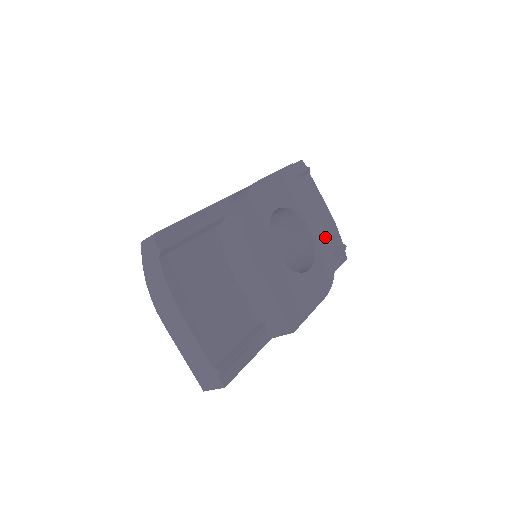
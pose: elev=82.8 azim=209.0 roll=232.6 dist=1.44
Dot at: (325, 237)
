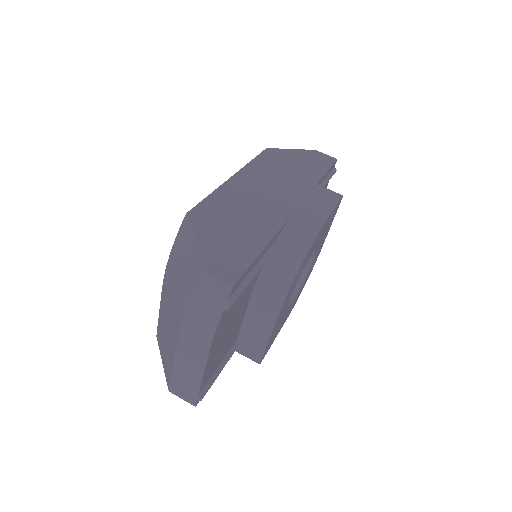
Dot at: (314, 264)
